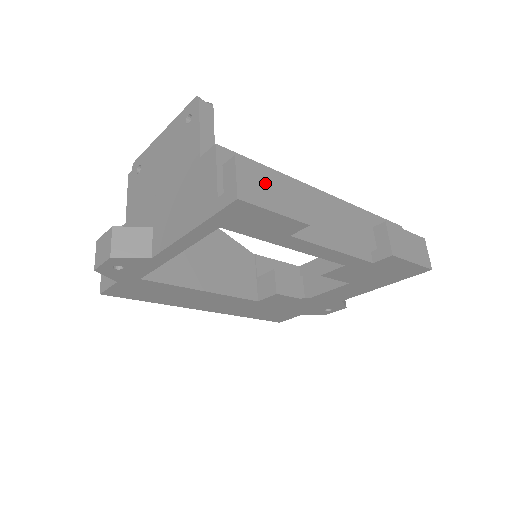
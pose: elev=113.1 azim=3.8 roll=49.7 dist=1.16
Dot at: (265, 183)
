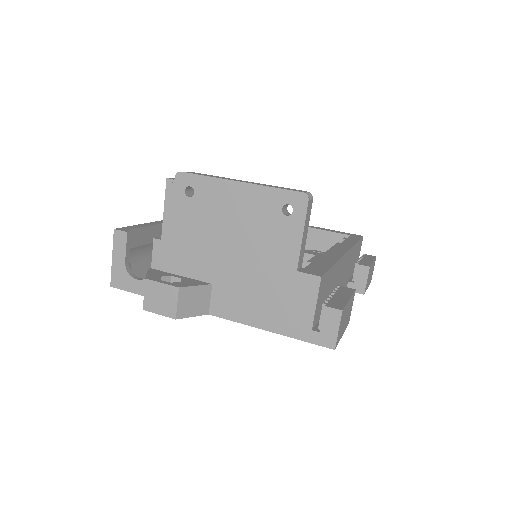
Dot at: (345, 316)
